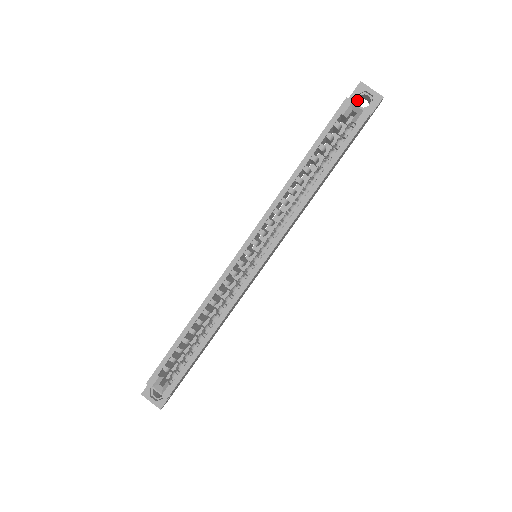
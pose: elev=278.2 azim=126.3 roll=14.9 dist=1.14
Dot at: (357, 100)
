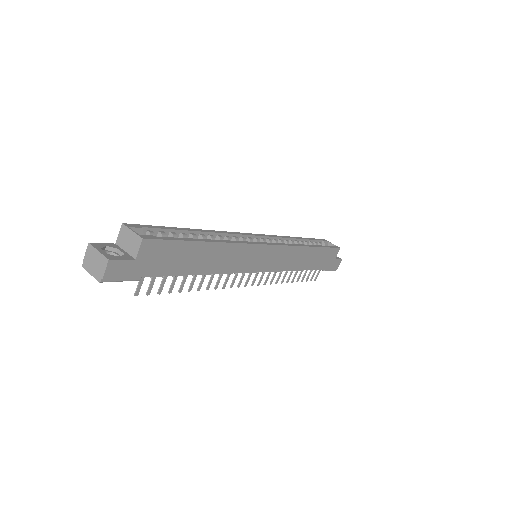
Dot at: occluded
